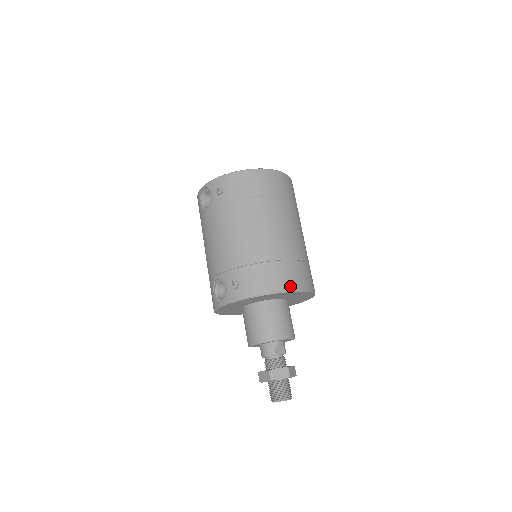
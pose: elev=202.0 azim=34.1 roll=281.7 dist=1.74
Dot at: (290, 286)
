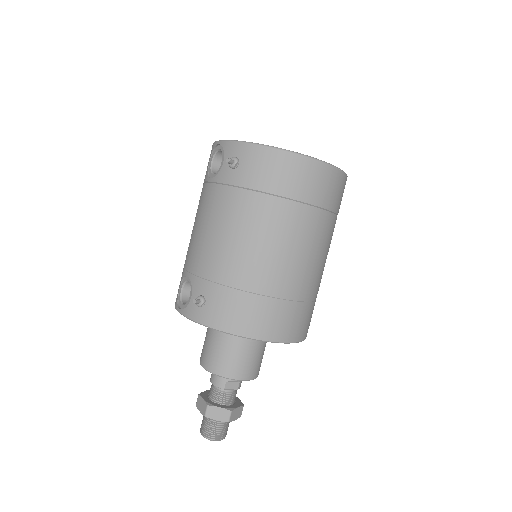
Dot at: (269, 334)
